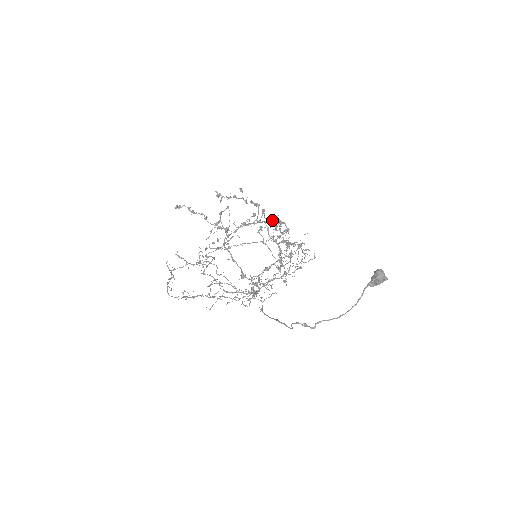
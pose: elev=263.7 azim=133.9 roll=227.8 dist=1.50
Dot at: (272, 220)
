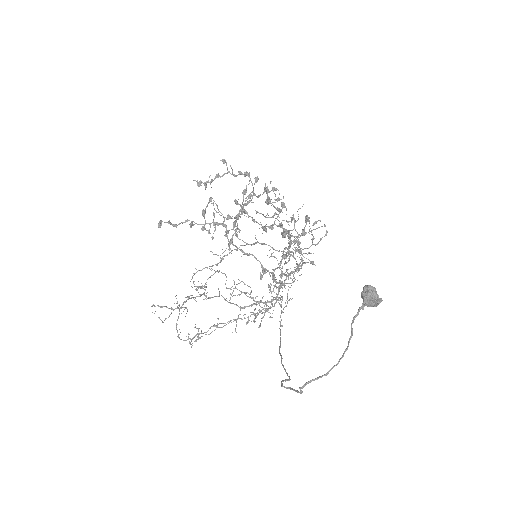
Dot at: (266, 192)
